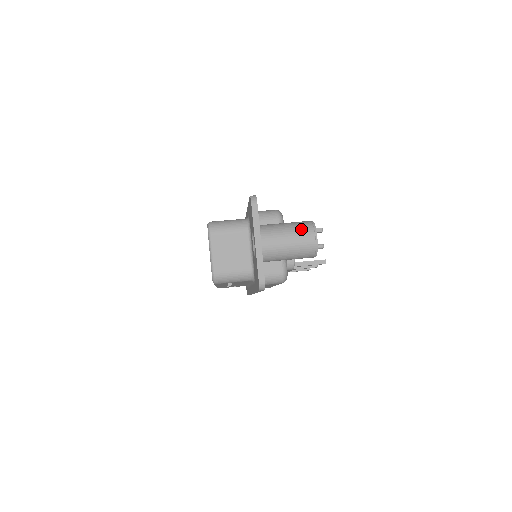
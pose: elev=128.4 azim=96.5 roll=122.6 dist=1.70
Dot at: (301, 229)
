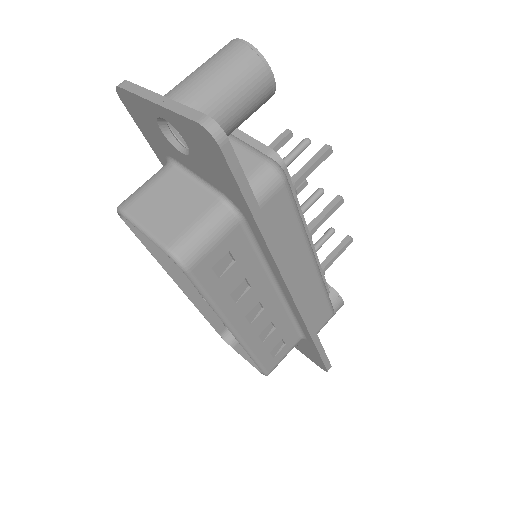
Dot at: (213, 55)
